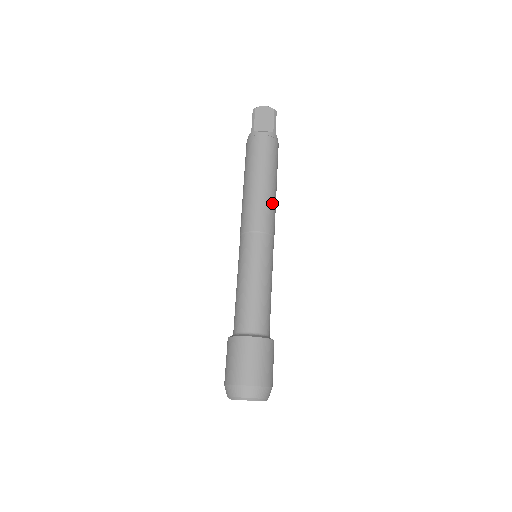
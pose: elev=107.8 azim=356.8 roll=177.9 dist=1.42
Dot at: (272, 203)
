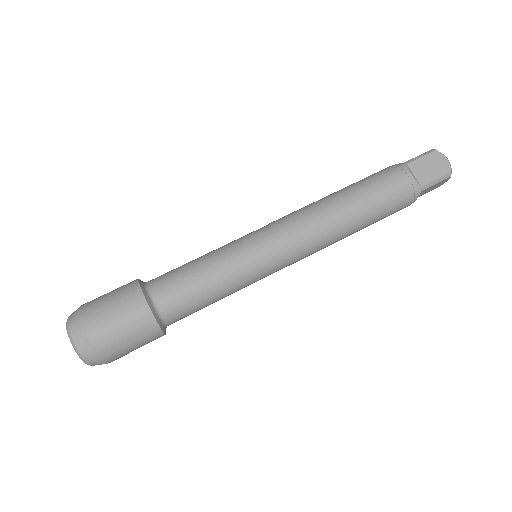
Dot at: (330, 236)
